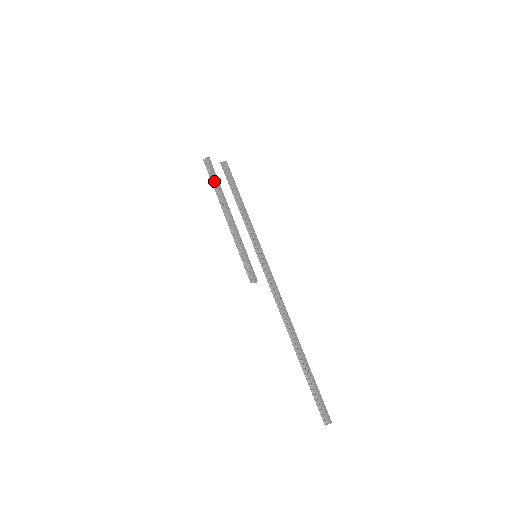
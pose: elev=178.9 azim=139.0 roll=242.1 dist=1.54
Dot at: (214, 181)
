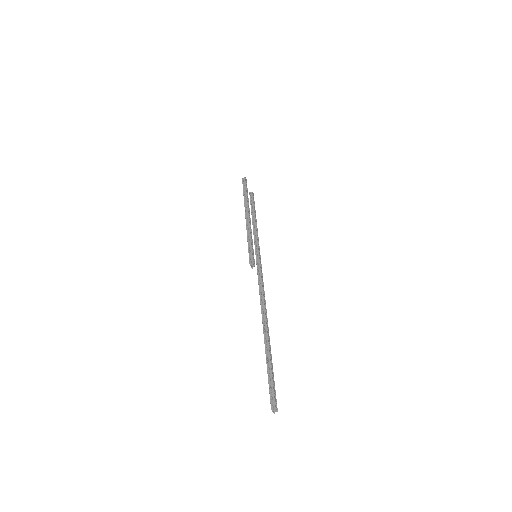
Dot at: (245, 193)
